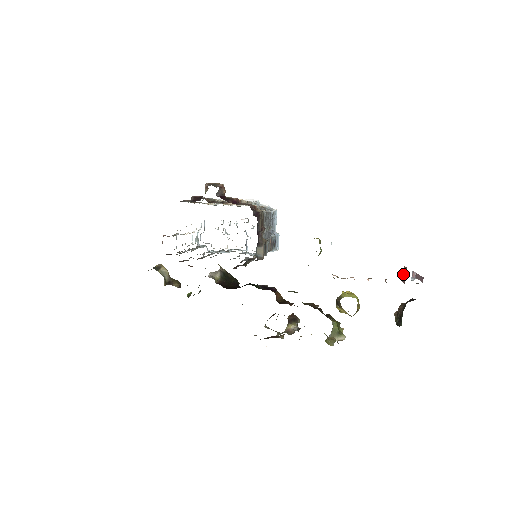
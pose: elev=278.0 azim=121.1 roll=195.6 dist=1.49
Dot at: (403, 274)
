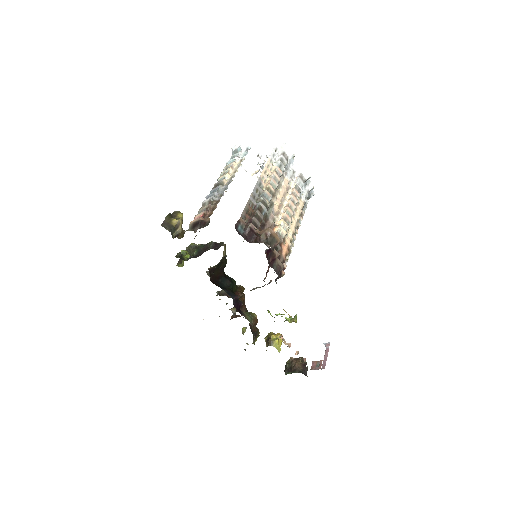
Dot at: (317, 362)
